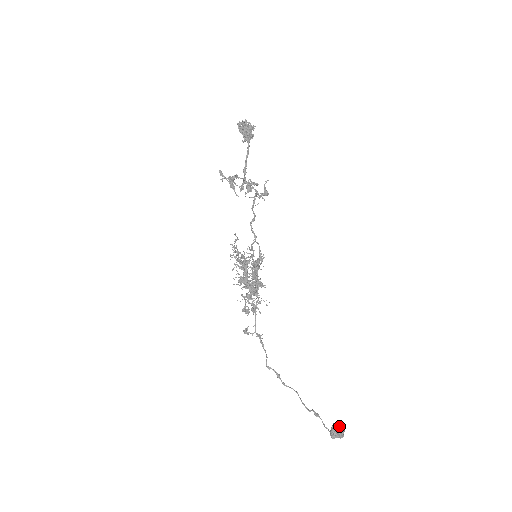
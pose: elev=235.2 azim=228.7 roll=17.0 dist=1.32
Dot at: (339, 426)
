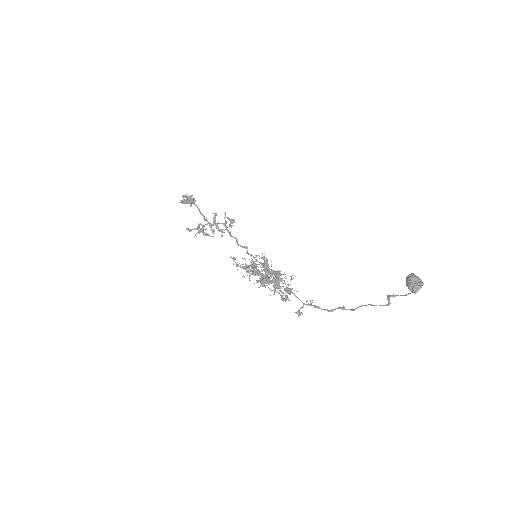
Dot at: (409, 277)
